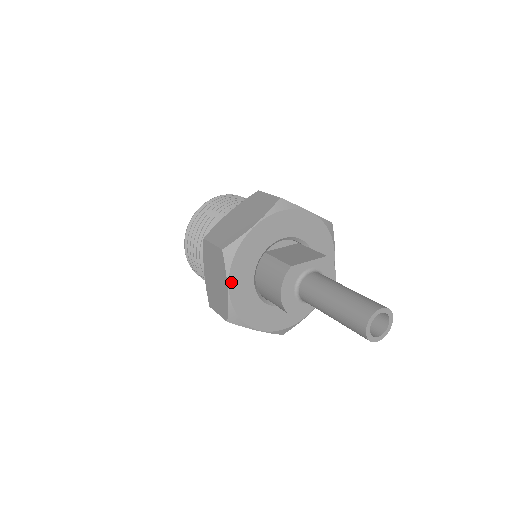
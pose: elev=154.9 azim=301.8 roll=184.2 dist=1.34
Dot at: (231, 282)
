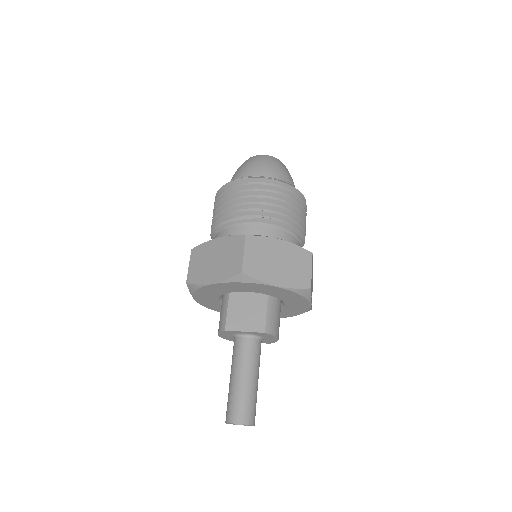
Dot at: (196, 298)
